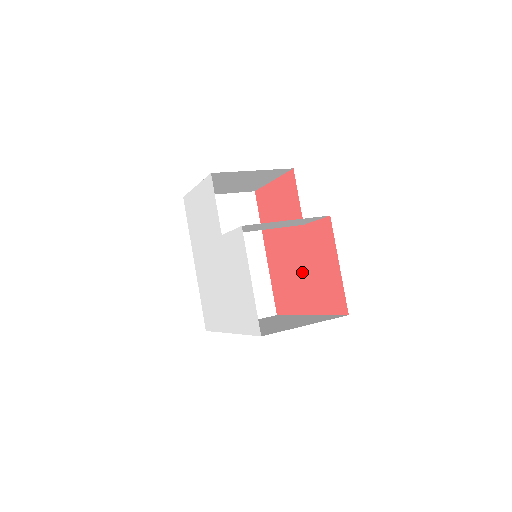
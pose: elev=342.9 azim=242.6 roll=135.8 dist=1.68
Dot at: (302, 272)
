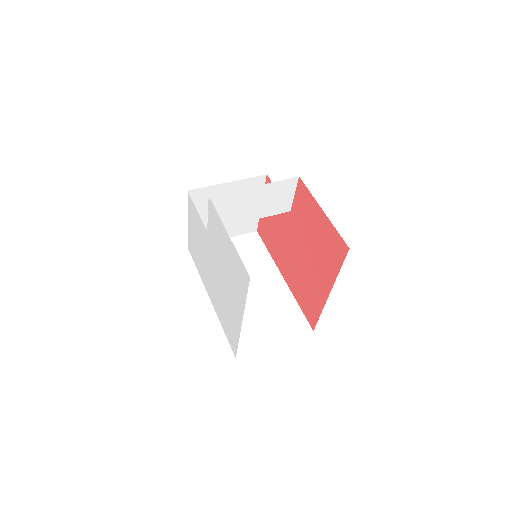
Dot at: (308, 257)
